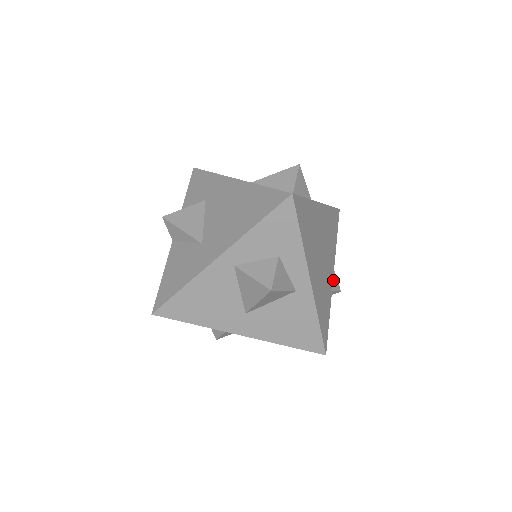
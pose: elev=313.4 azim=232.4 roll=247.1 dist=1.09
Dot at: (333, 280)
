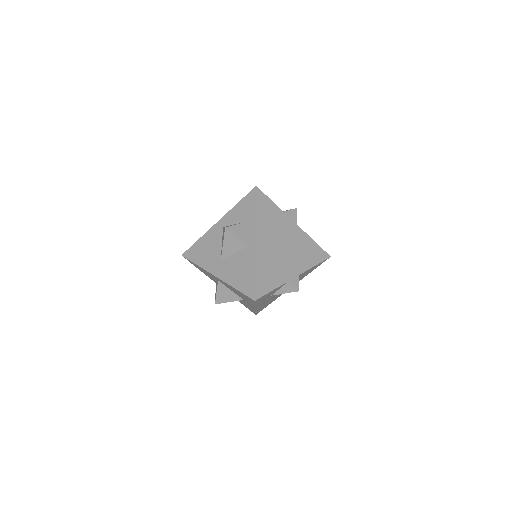
Dot at: (294, 278)
